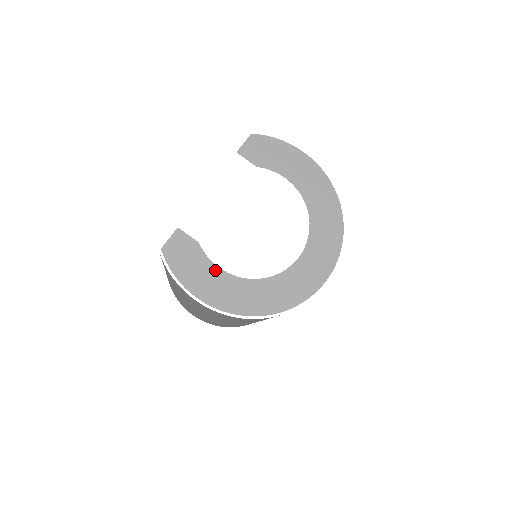
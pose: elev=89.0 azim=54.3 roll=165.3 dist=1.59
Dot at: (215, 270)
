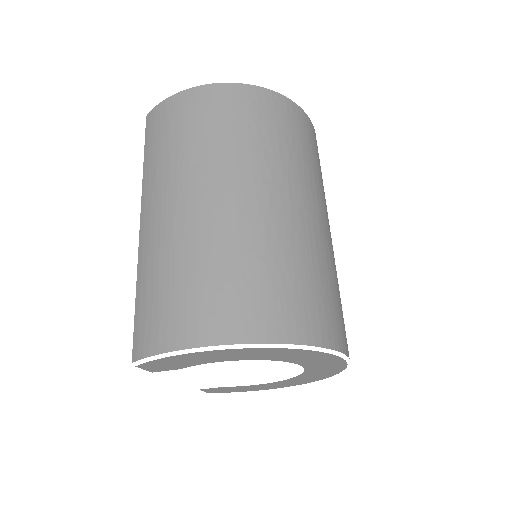
Dot at: (254, 386)
